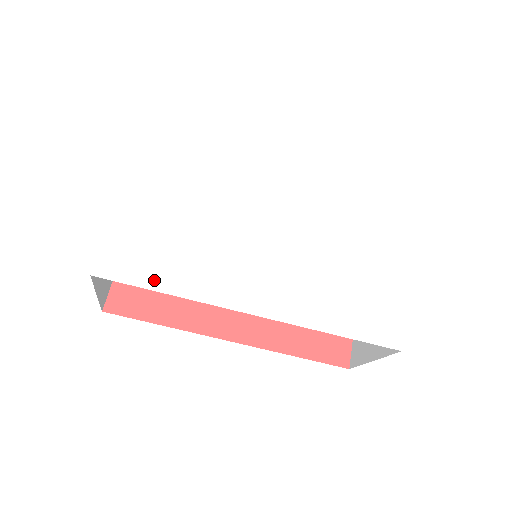
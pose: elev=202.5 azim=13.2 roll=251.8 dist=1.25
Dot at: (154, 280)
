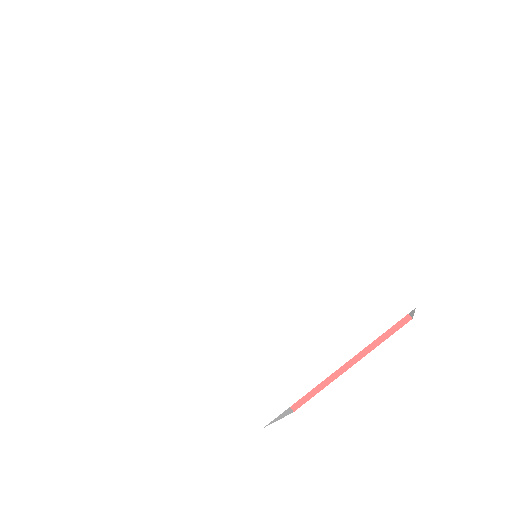
Dot at: (132, 227)
